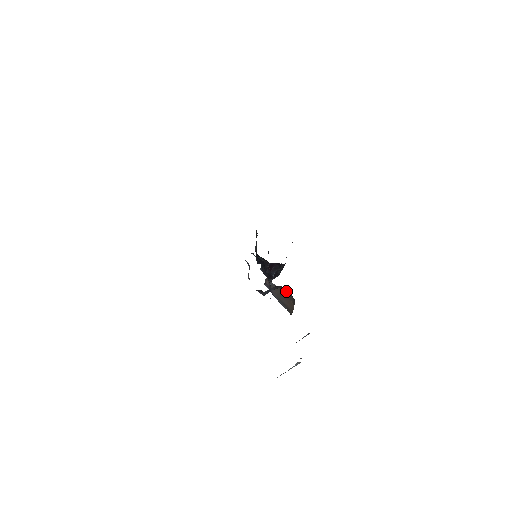
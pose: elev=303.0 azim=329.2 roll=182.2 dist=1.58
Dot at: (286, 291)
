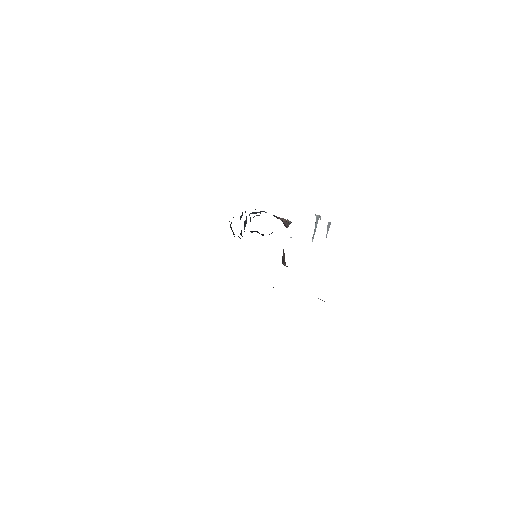
Dot at: occluded
